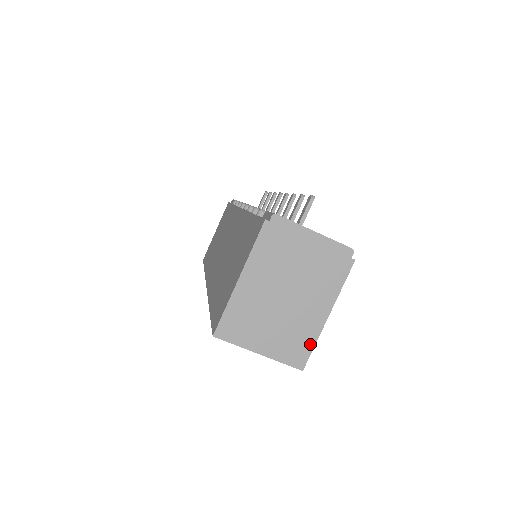
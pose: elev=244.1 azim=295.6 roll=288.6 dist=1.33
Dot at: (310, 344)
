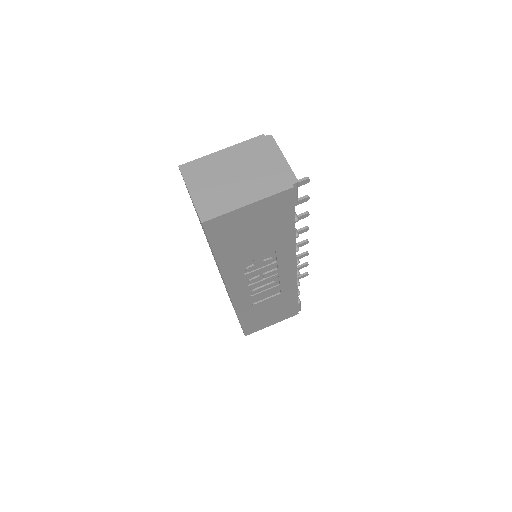
Dot at: (222, 211)
